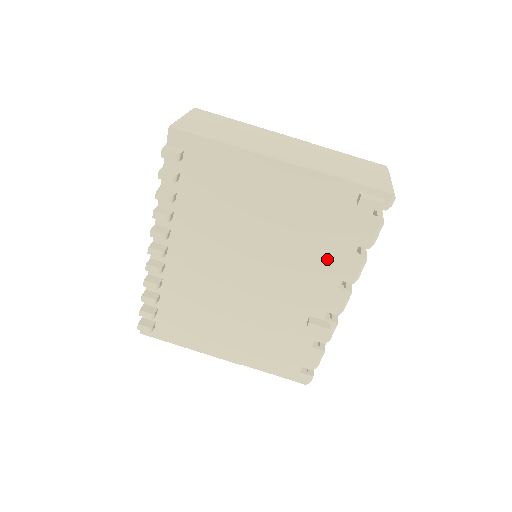
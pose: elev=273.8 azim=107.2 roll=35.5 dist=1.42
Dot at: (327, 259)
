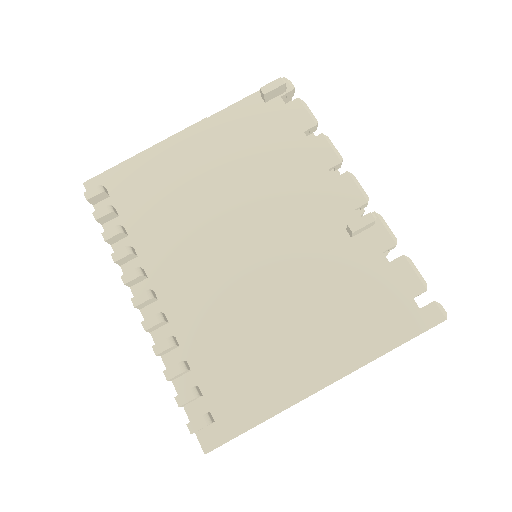
Dot at: (297, 164)
